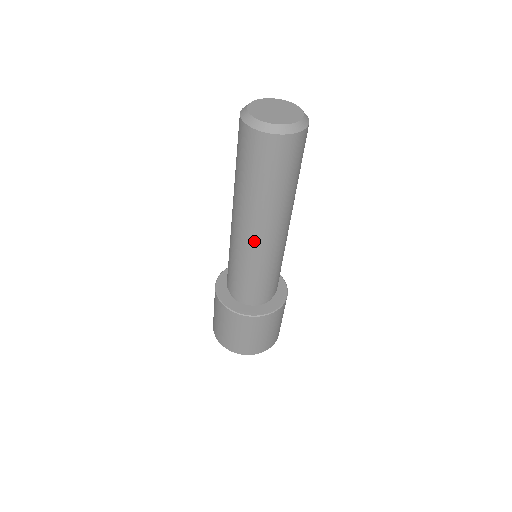
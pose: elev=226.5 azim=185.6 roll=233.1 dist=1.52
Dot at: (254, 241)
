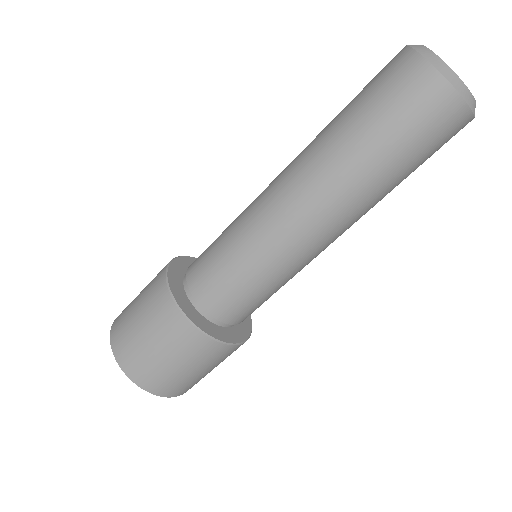
Dot at: (283, 211)
